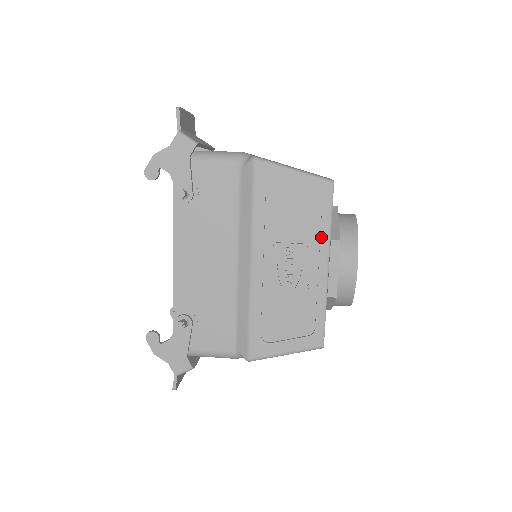
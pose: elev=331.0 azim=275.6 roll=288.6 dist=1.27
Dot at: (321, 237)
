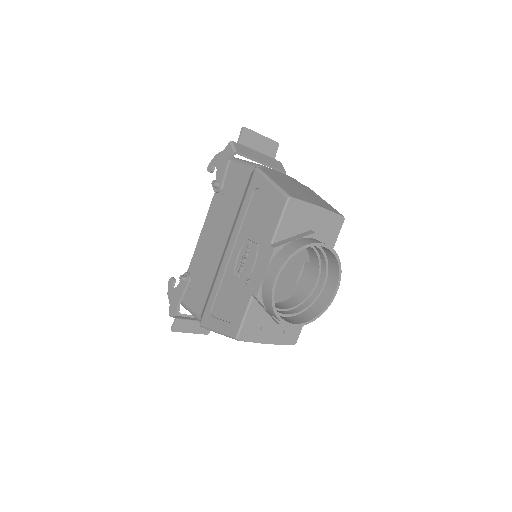
Dot at: (267, 242)
